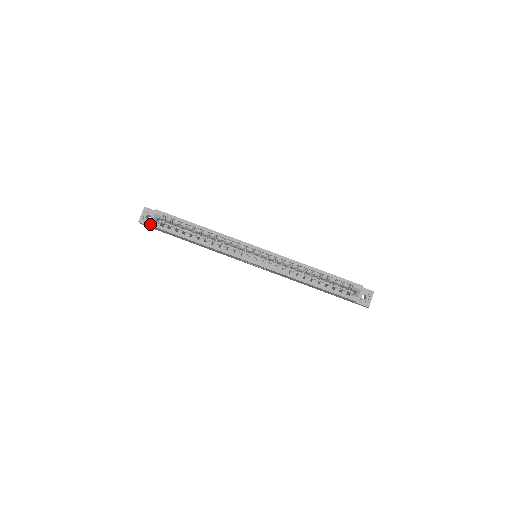
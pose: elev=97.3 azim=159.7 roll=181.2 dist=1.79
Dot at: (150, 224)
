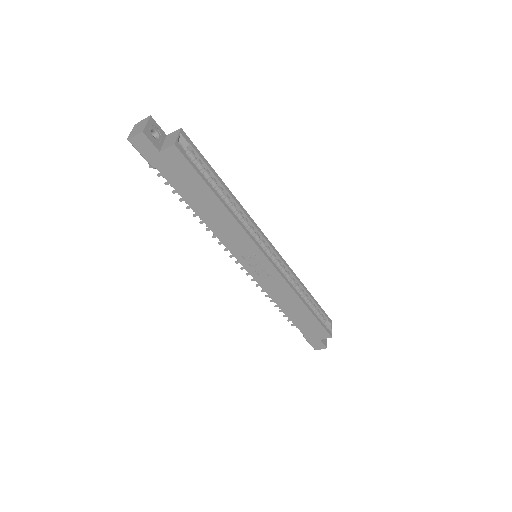
Dot at: (175, 143)
